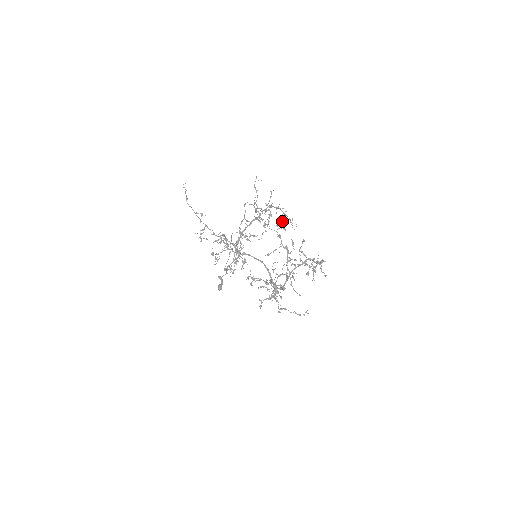
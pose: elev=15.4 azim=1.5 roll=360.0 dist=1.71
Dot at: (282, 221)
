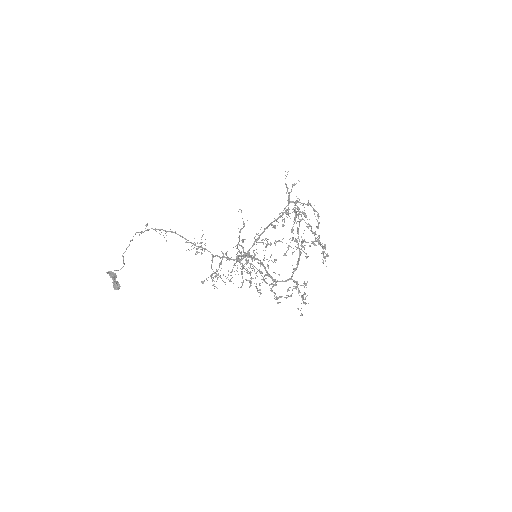
Dot at: (317, 220)
